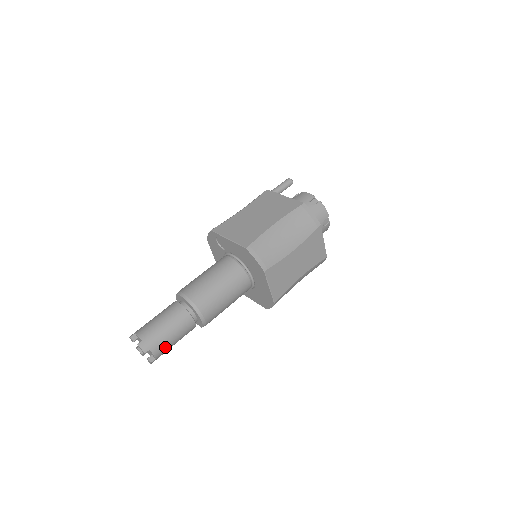
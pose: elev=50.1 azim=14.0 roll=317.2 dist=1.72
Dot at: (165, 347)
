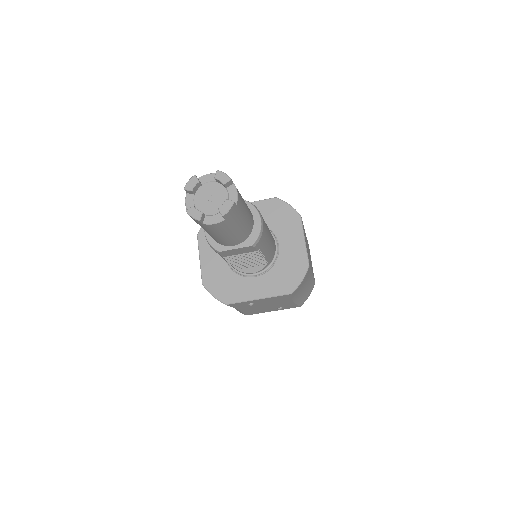
Dot at: (242, 203)
